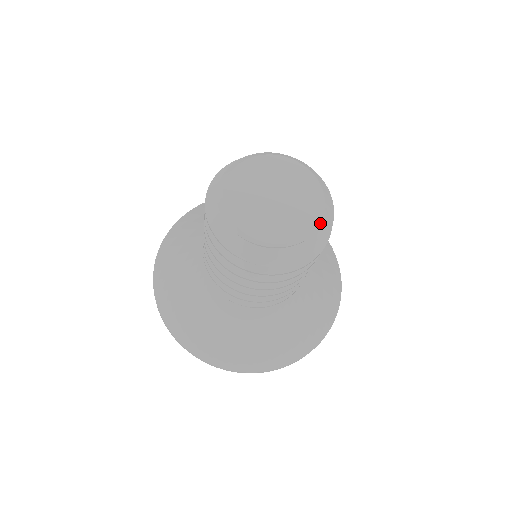
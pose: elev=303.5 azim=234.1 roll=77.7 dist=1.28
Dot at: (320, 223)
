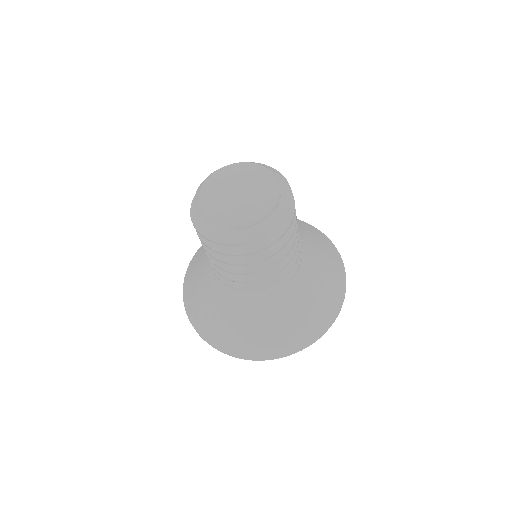
Dot at: (277, 179)
